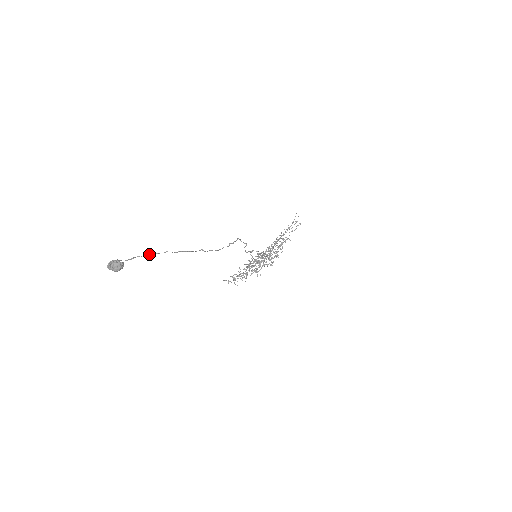
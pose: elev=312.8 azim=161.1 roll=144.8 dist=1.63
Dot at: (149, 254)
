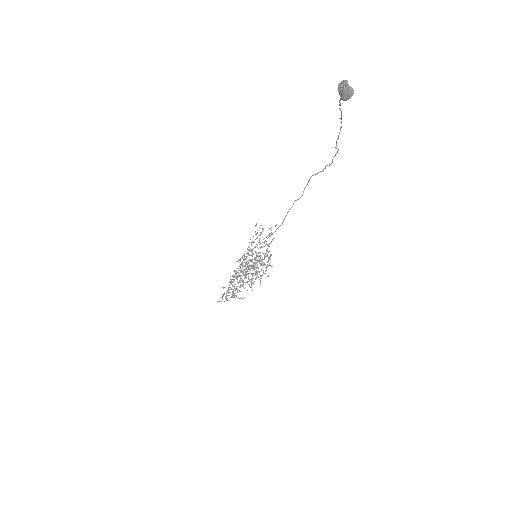
Dot at: occluded
